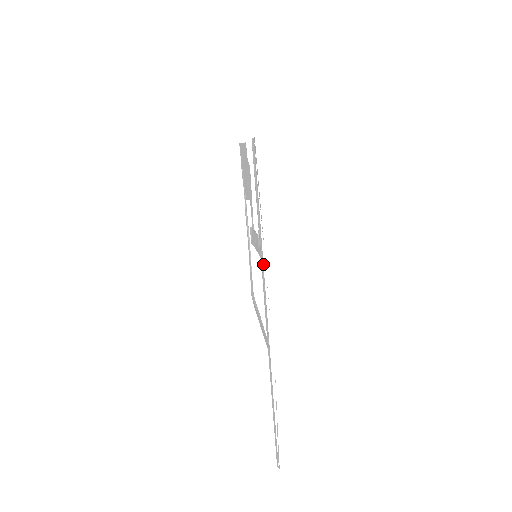
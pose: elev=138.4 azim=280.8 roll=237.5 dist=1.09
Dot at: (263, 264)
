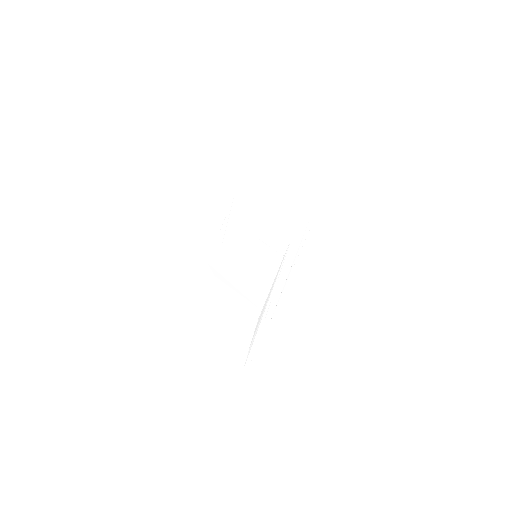
Dot at: (287, 275)
